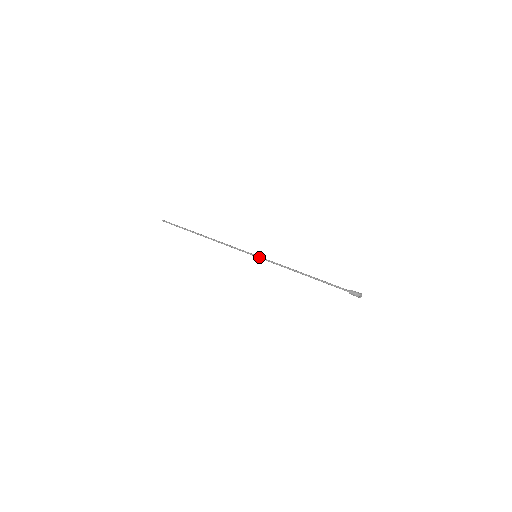
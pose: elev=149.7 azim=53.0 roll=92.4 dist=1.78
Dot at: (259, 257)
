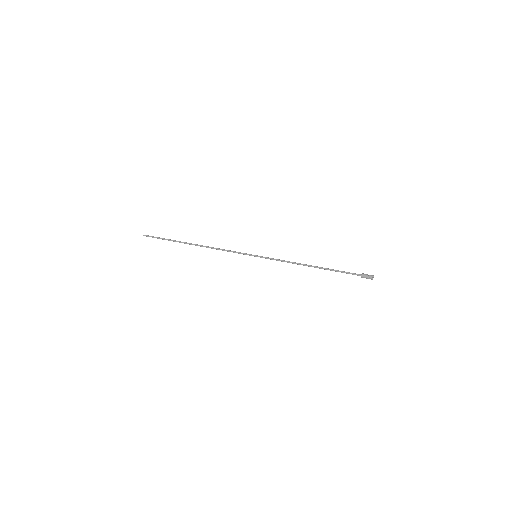
Dot at: (260, 256)
